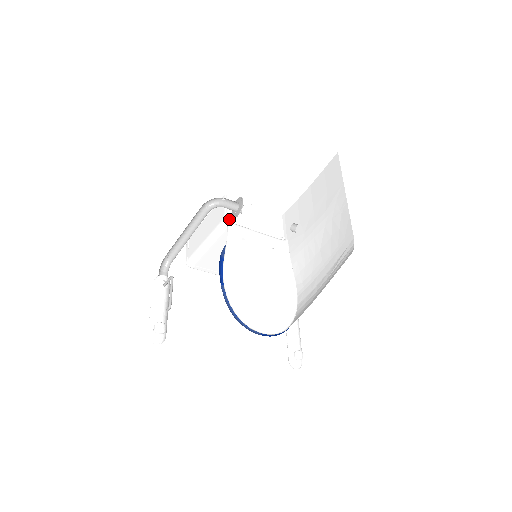
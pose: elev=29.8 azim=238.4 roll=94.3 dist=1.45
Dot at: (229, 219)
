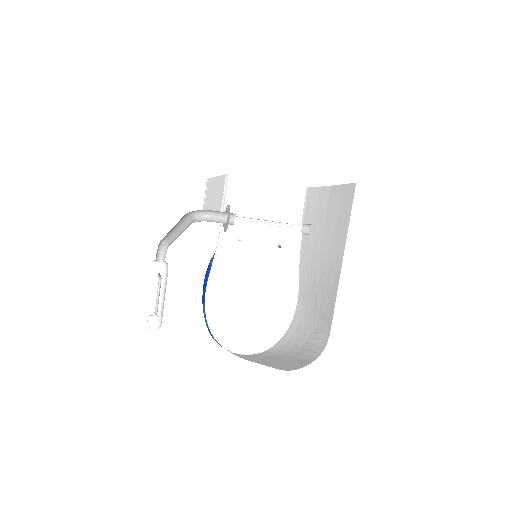
Dot at: occluded
